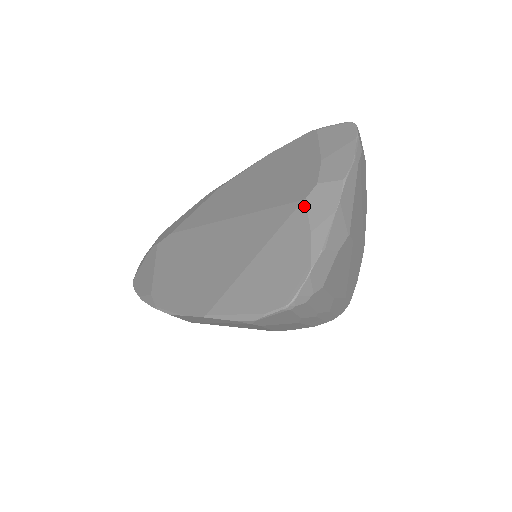
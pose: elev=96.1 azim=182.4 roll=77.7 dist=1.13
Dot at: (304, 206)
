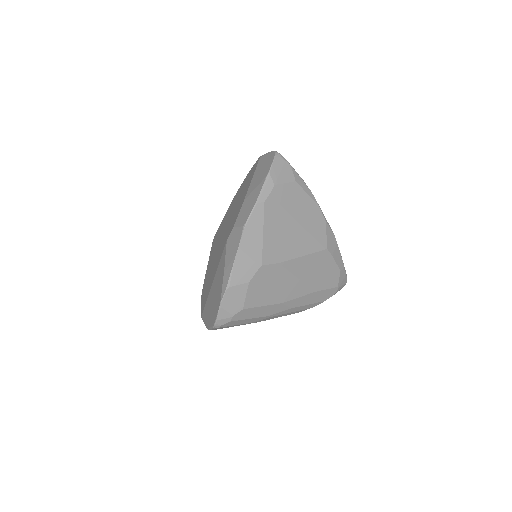
Dot at: (225, 247)
